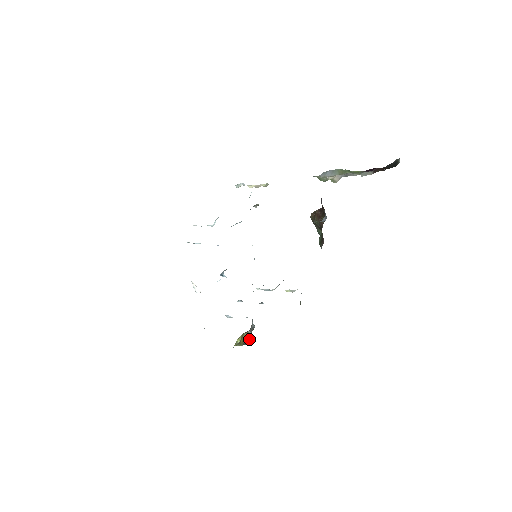
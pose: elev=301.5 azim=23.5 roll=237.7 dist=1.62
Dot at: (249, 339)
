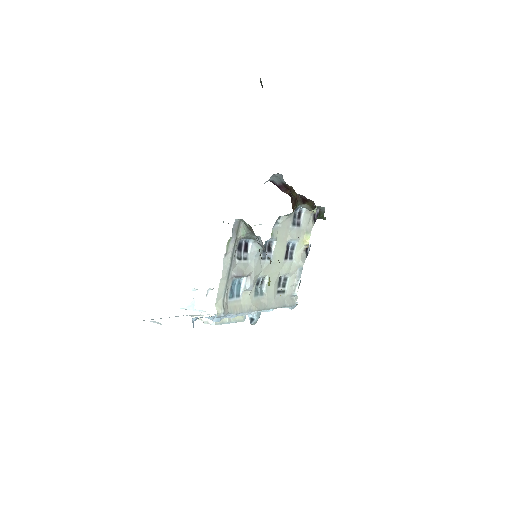
Dot at: occluded
